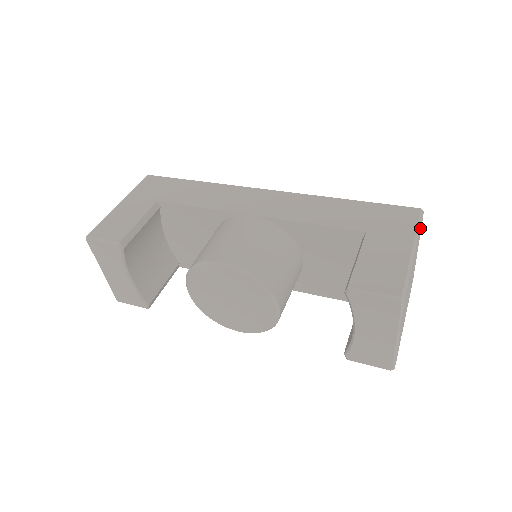
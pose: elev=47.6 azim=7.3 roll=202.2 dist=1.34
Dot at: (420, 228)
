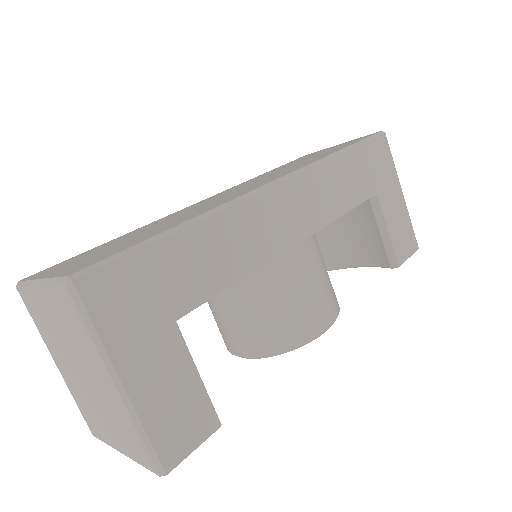
Dot at: occluded
